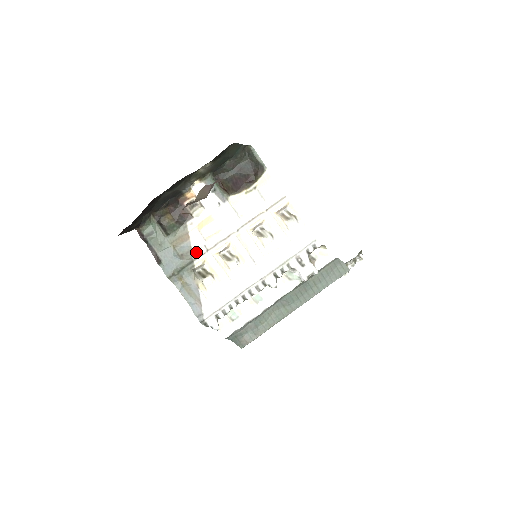
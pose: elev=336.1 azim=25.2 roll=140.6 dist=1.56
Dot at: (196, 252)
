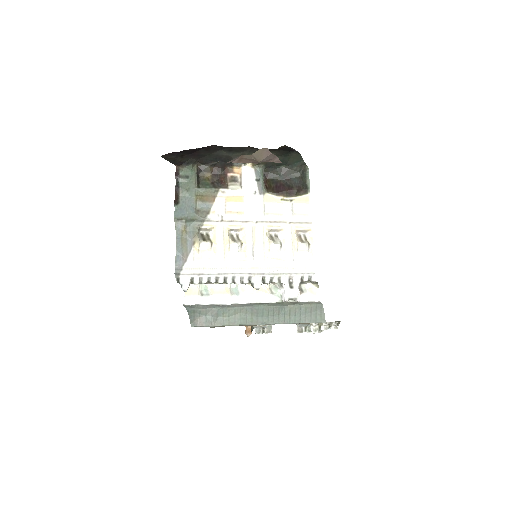
Dot at: (212, 216)
